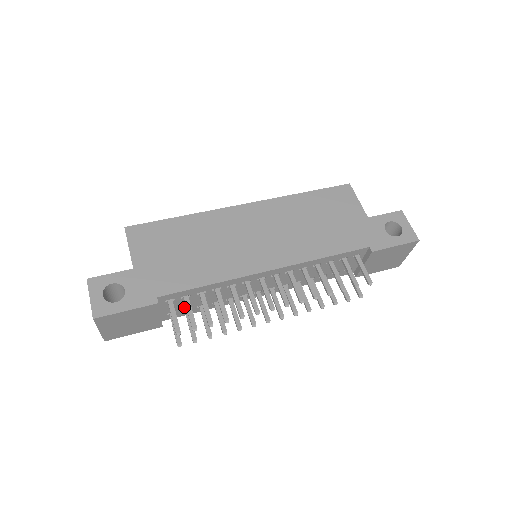
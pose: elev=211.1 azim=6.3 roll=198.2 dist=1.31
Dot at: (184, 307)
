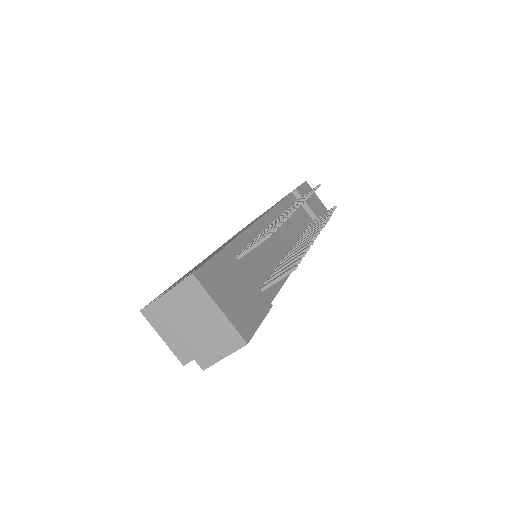
Dot at: (260, 277)
